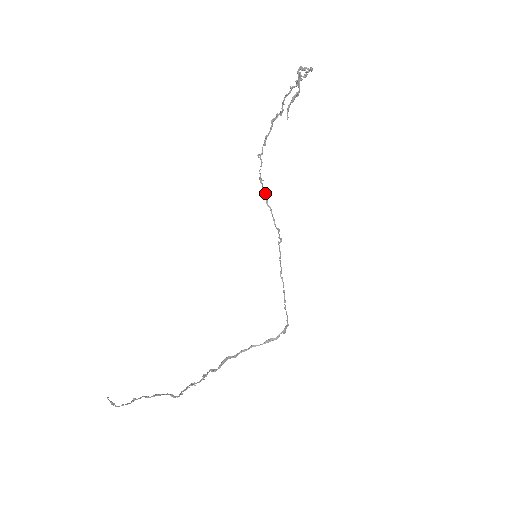
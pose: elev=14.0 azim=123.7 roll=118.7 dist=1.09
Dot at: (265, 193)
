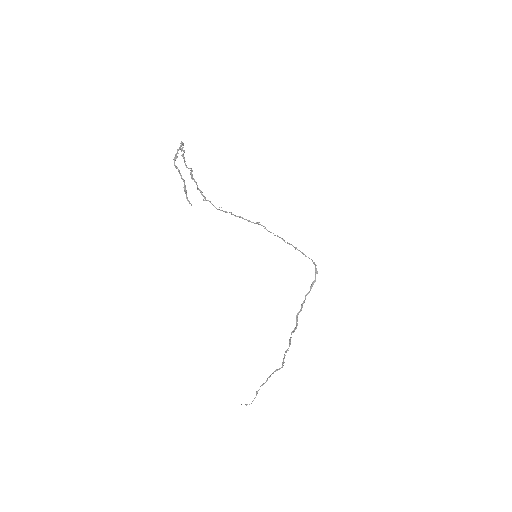
Dot at: occluded
